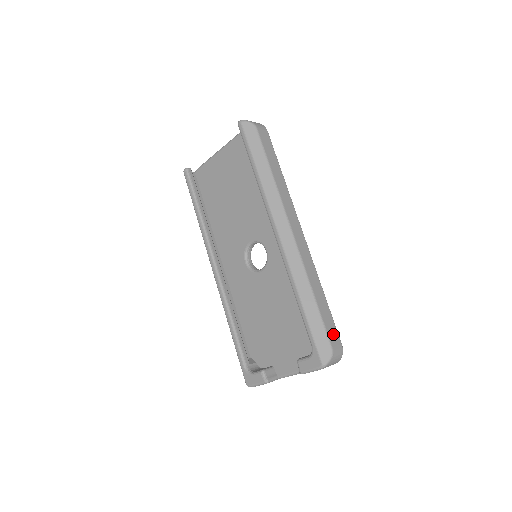
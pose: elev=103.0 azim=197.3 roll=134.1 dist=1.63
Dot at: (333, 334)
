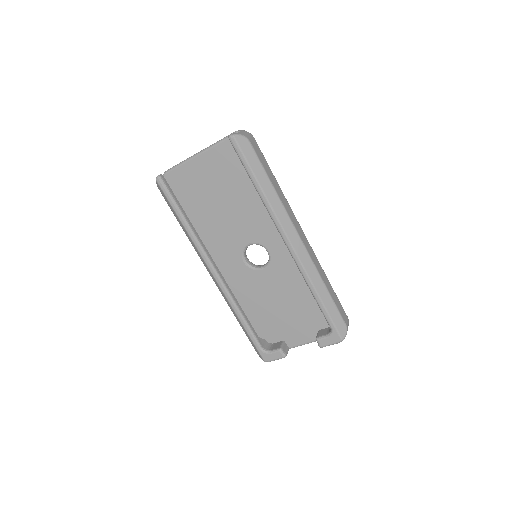
Dot at: (343, 313)
